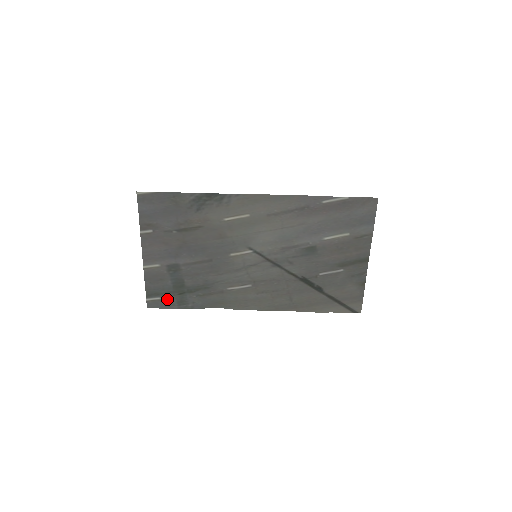
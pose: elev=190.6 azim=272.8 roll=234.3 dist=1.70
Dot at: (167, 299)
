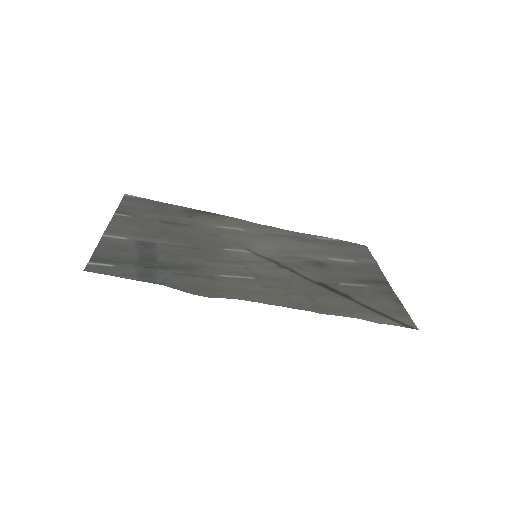
Dot at: (123, 268)
